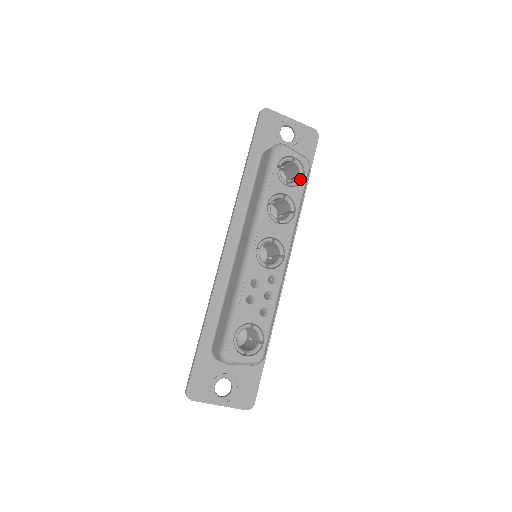
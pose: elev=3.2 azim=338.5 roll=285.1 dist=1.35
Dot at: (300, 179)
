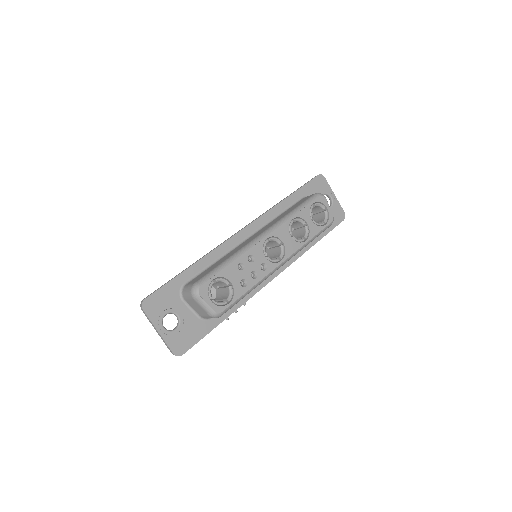
Dot at: (322, 224)
